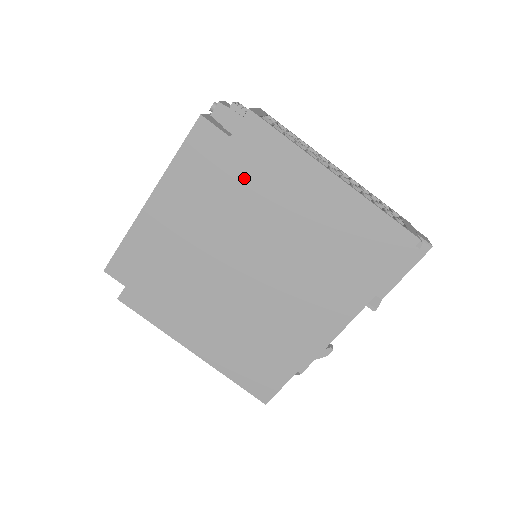
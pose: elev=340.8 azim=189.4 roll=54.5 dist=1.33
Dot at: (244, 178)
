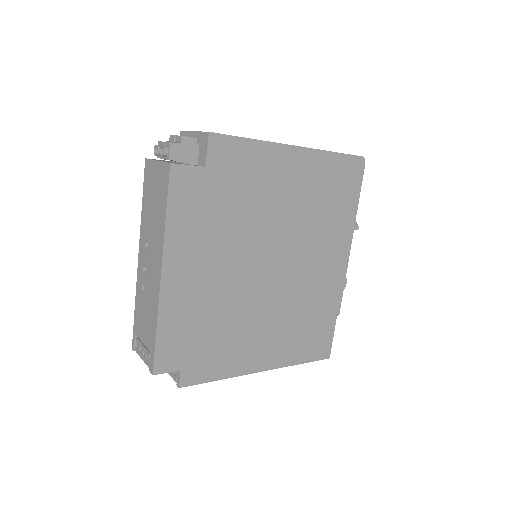
Dot at: (233, 195)
